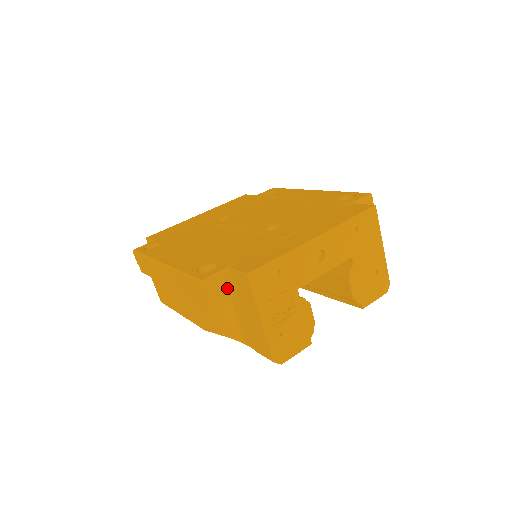
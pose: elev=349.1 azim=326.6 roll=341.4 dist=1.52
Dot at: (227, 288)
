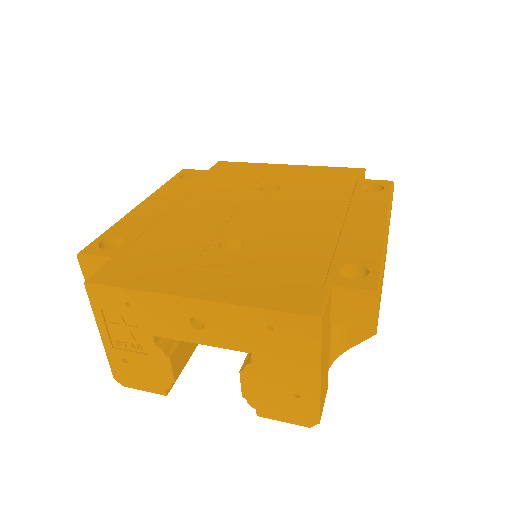
Dot at: occluded
